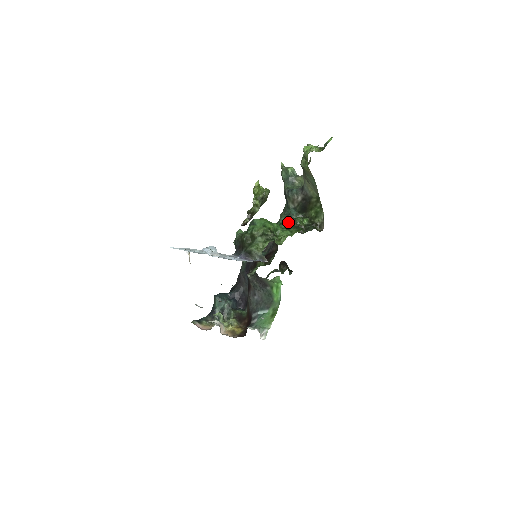
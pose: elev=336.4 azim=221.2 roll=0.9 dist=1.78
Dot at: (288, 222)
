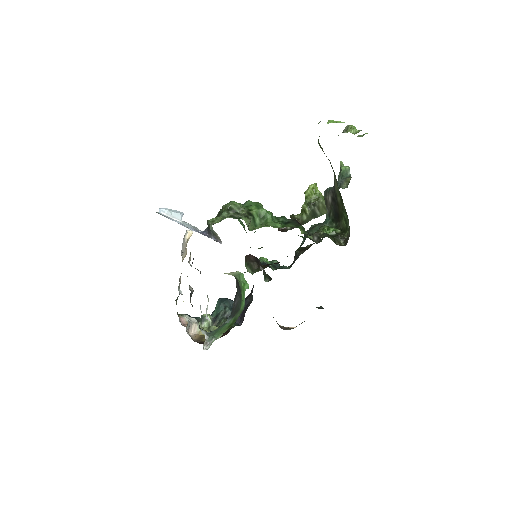
Dot at: occluded
